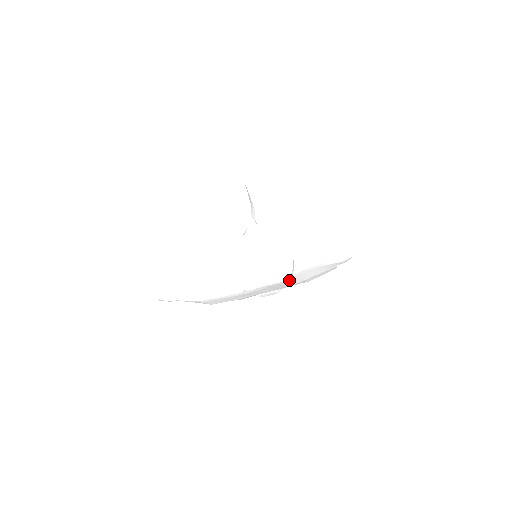
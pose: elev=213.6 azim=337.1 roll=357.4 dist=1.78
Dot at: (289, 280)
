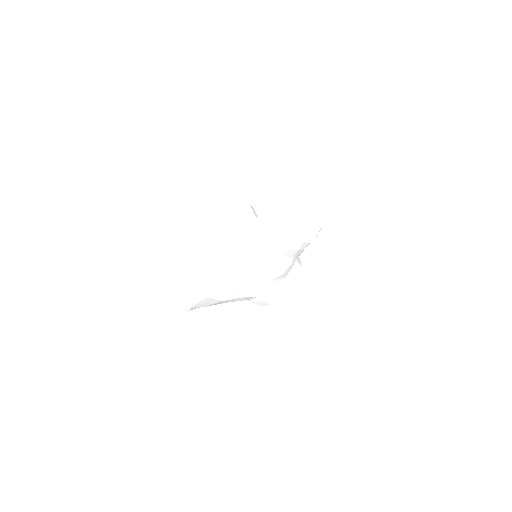
Dot at: (255, 231)
